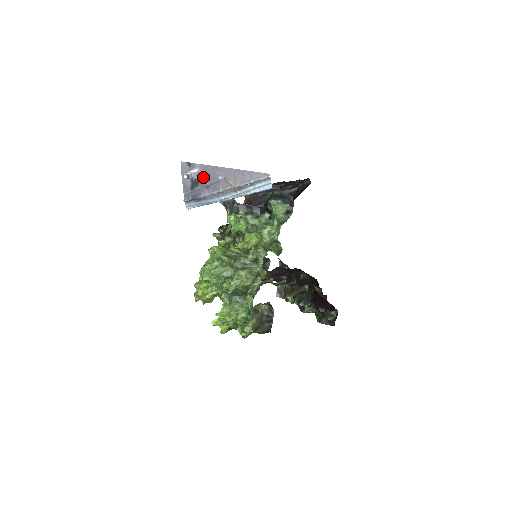
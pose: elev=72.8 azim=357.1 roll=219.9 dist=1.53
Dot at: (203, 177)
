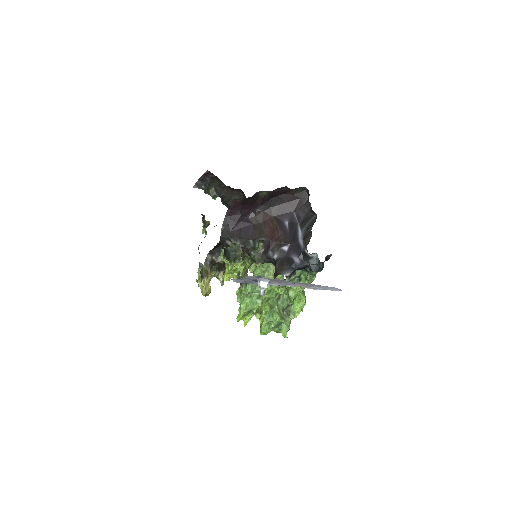
Dot at: (271, 281)
